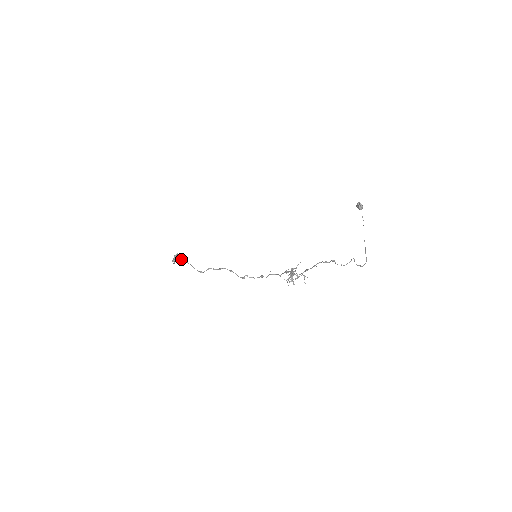
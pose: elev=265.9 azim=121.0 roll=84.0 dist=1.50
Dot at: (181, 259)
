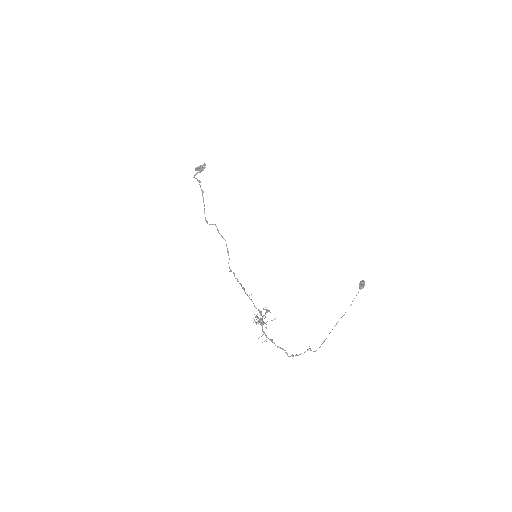
Dot at: (201, 190)
